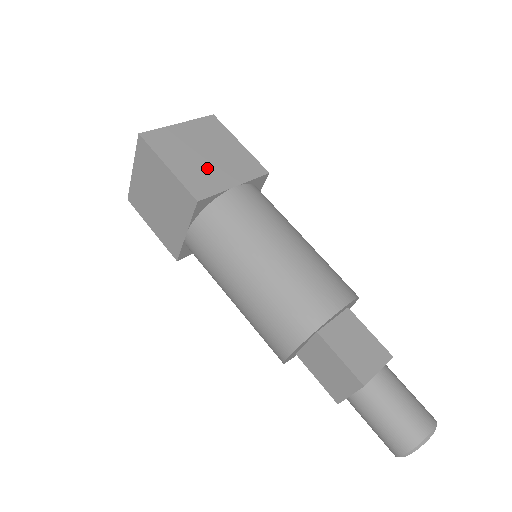
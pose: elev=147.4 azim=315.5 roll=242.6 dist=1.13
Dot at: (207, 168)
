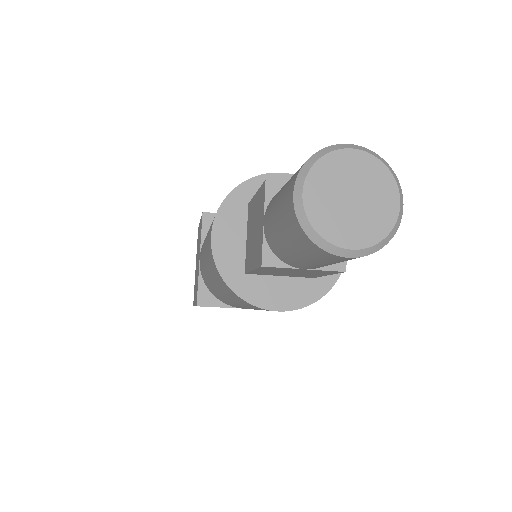
Dot at: occluded
